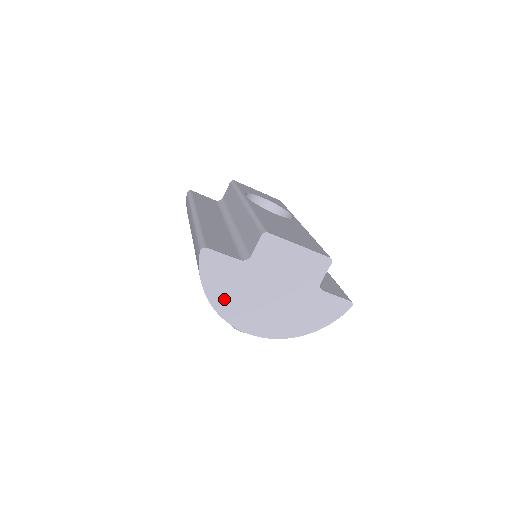
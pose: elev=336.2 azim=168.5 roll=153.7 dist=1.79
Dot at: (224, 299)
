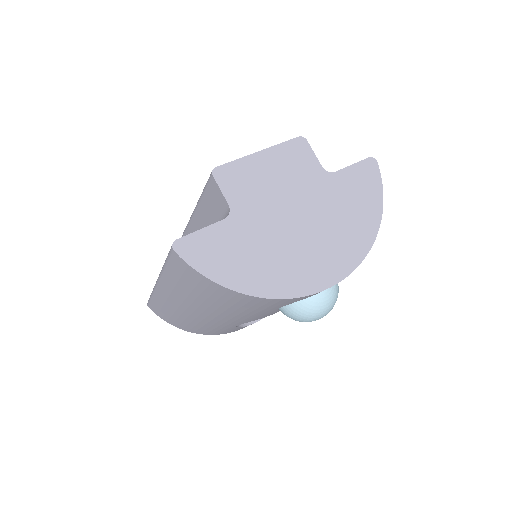
Dot at: (259, 276)
